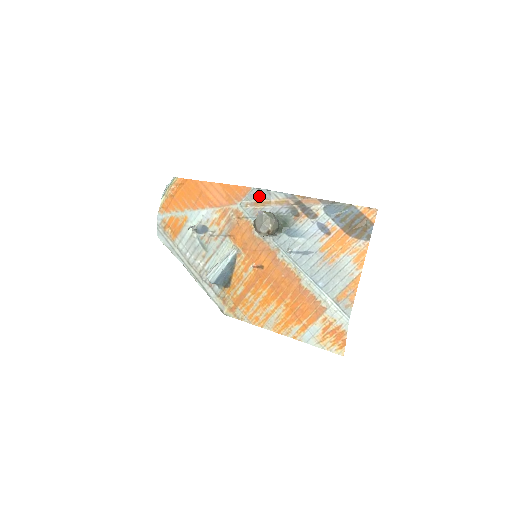
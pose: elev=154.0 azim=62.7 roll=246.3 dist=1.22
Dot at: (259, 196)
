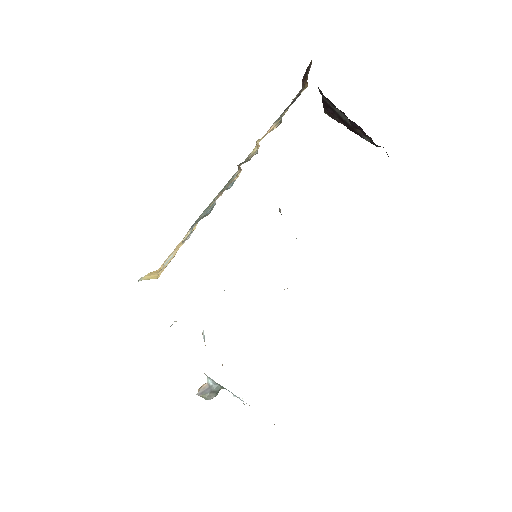
Dot at: occluded
